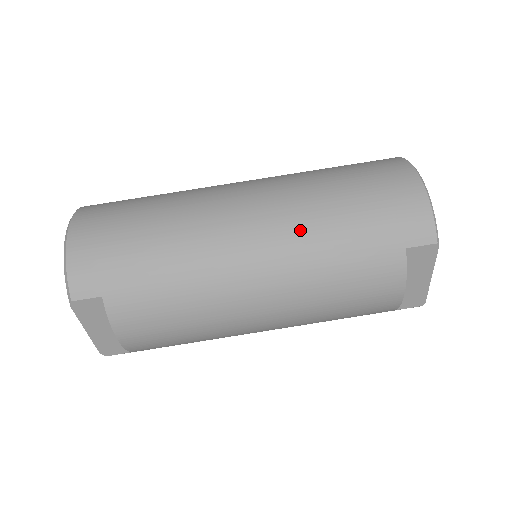
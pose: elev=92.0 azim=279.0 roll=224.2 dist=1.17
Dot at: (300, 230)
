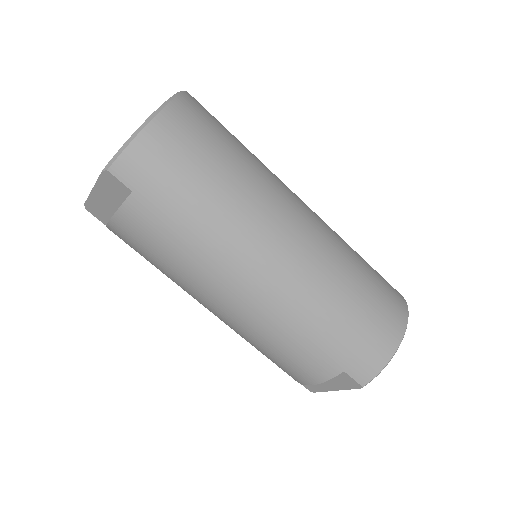
Dot at: (303, 296)
